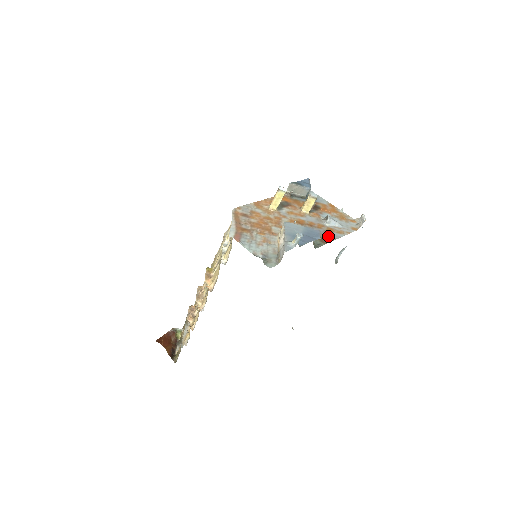
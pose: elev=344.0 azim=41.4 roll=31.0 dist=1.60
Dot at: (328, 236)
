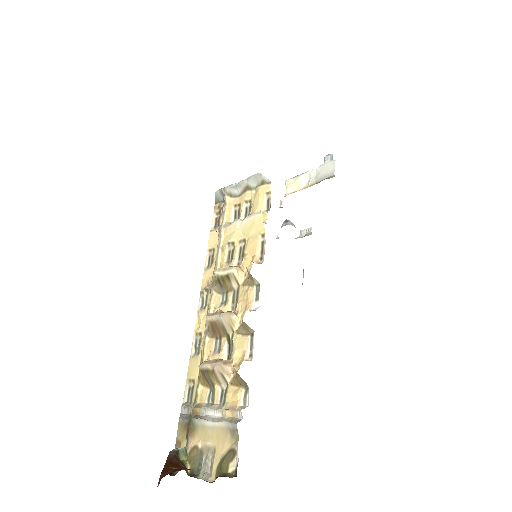
Dot at: occluded
